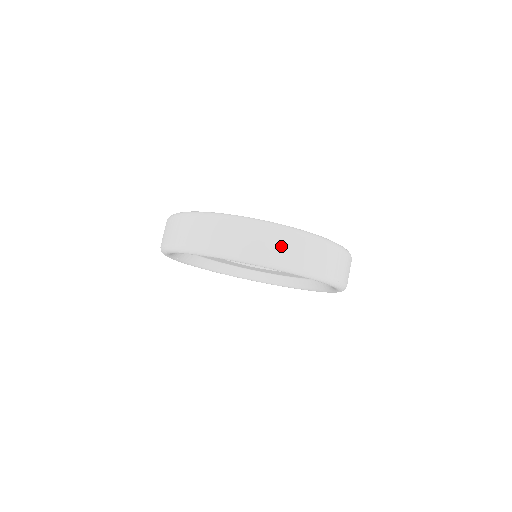
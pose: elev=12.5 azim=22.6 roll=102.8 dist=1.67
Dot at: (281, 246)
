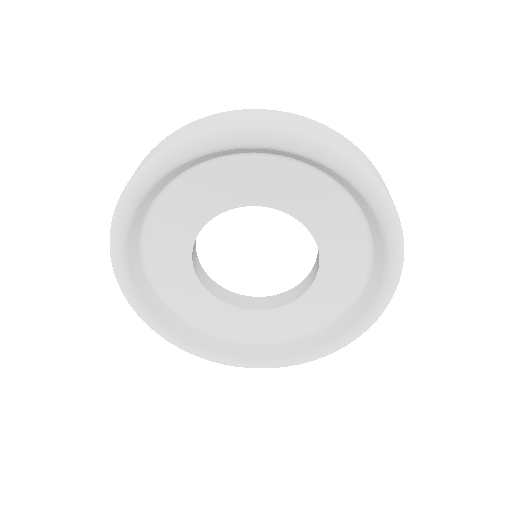
Dot at: (252, 116)
